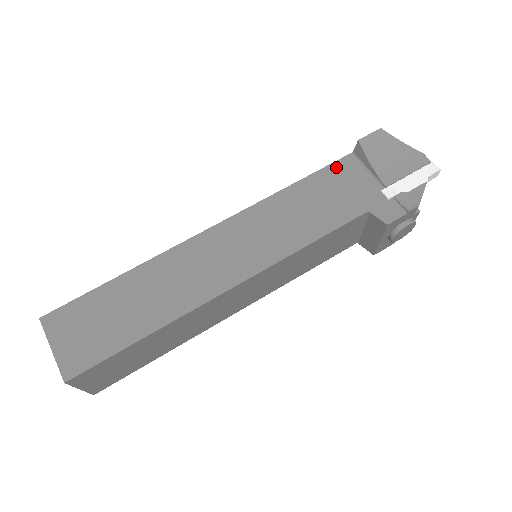
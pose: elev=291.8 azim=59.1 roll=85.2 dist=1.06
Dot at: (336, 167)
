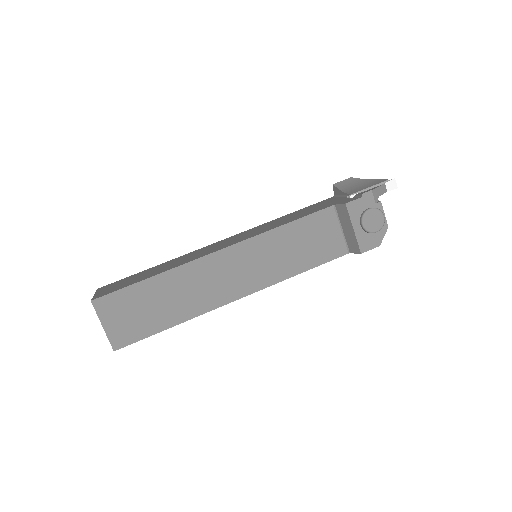
Dot at: (320, 202)
